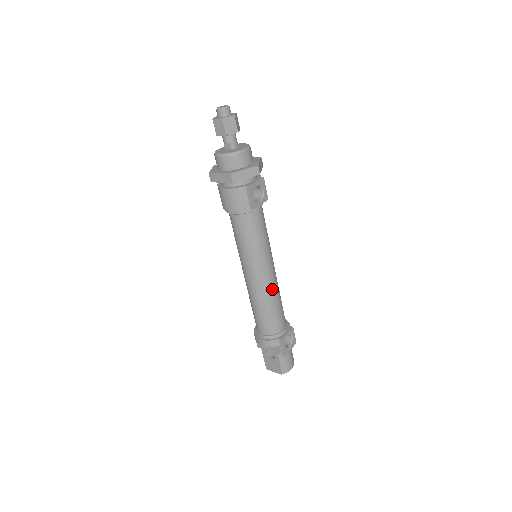
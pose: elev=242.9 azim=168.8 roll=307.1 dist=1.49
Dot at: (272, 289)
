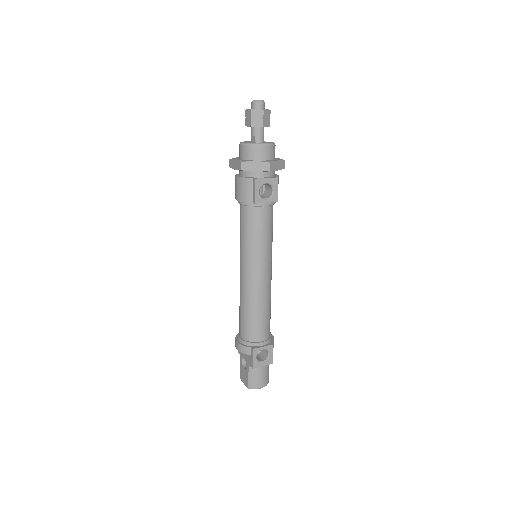
Dot at: (259, 293)
